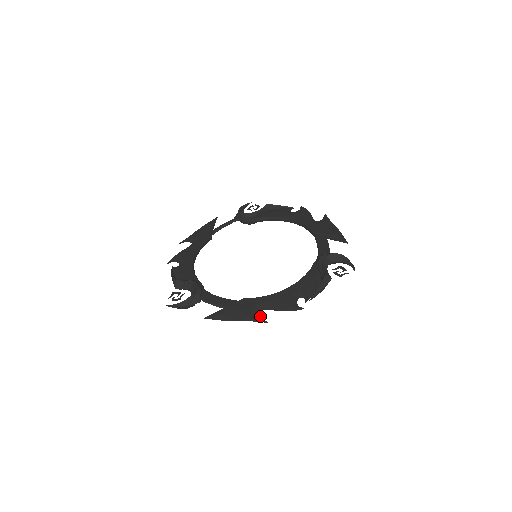
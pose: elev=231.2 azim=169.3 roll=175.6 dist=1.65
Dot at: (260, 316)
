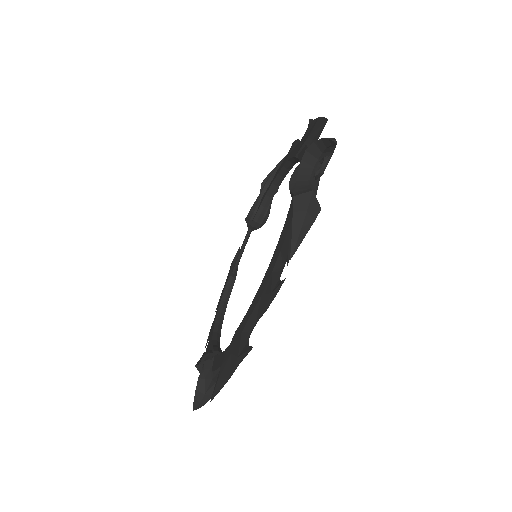
Dot at: (247, 344)
